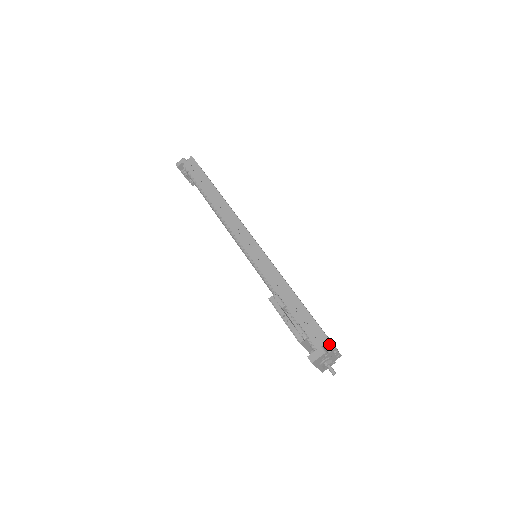
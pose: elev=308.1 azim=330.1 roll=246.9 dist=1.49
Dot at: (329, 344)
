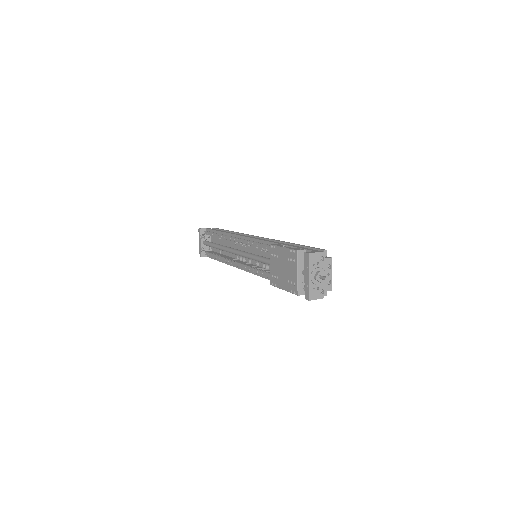
Dot at: (325, 256)
